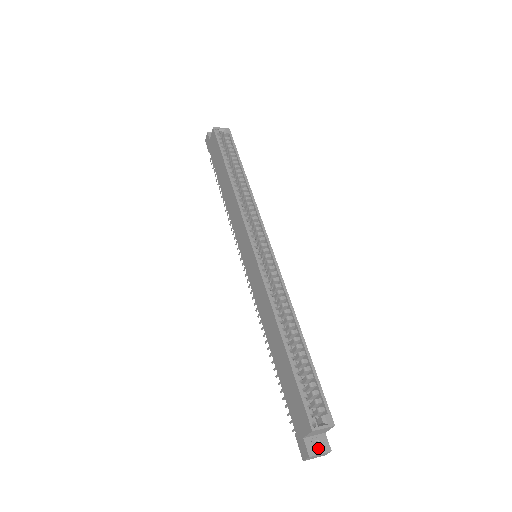
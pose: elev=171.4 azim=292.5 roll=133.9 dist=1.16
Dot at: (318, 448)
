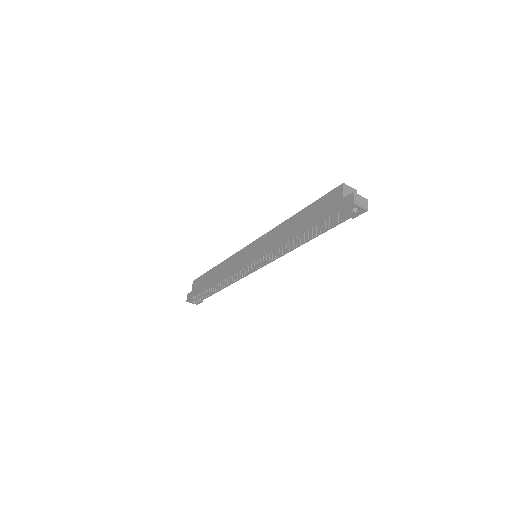
Dot at: occluded
